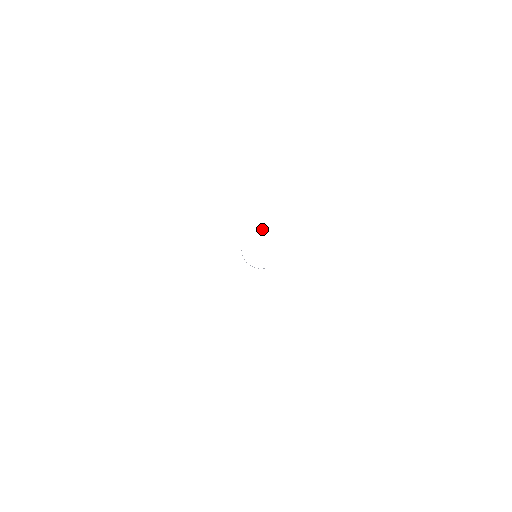
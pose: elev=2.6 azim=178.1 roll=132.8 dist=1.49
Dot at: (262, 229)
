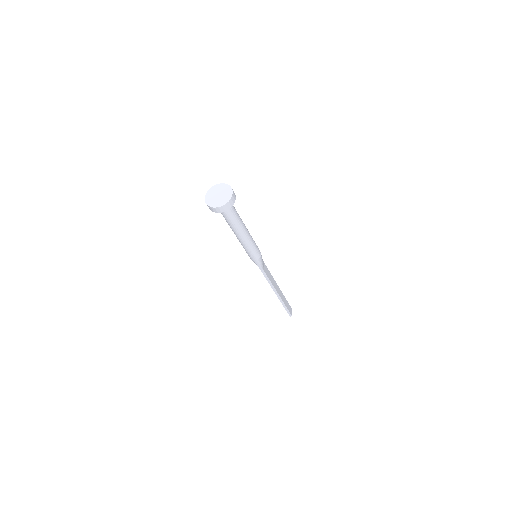
Dot at: (228, 185)
